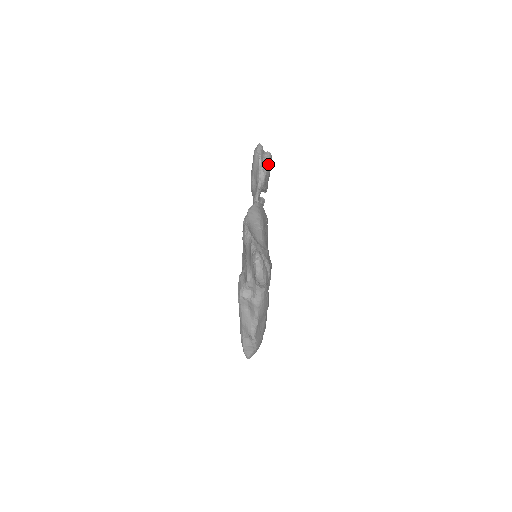
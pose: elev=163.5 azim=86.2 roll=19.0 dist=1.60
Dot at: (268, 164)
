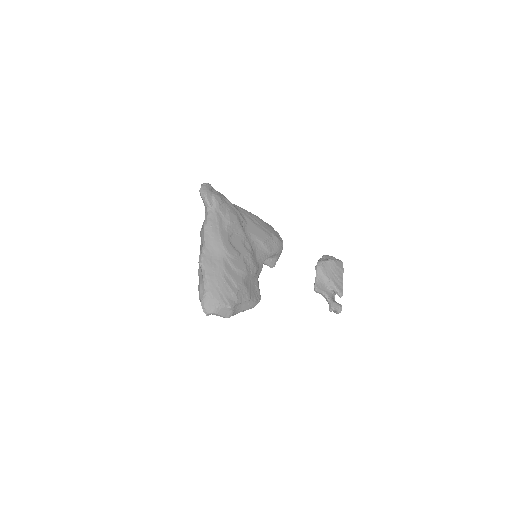
Dot at: (330, 259)
